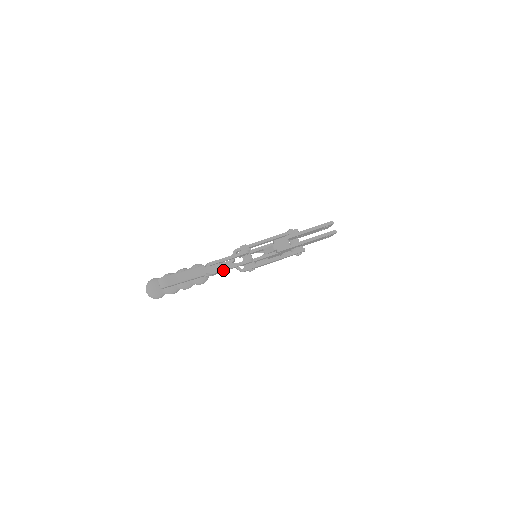
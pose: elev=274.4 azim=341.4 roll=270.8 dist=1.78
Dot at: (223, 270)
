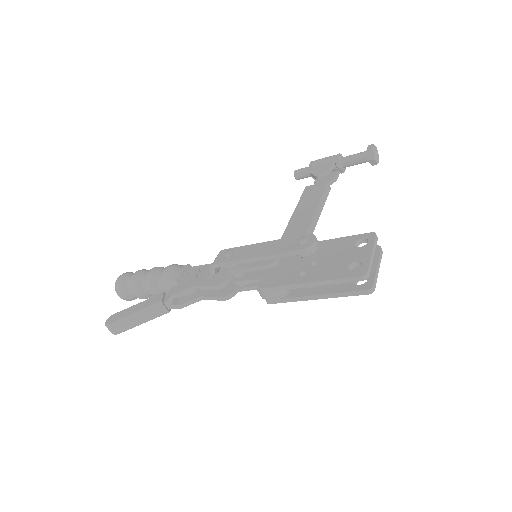
Dot at: (195, 301)
